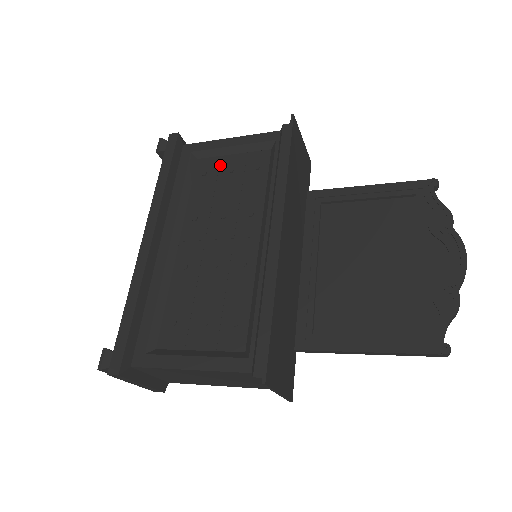
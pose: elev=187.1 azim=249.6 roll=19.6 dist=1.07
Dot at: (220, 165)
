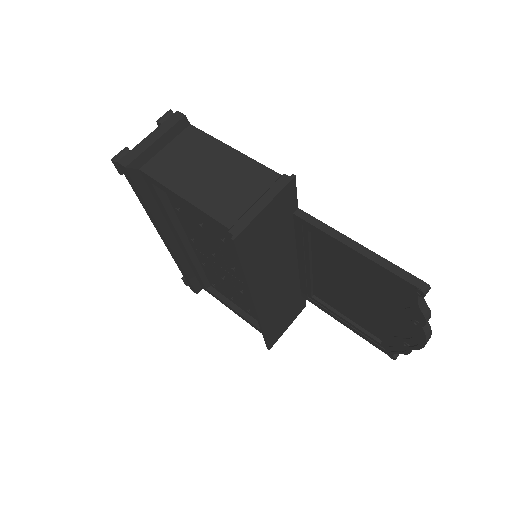
Dot at: (188, 209)
